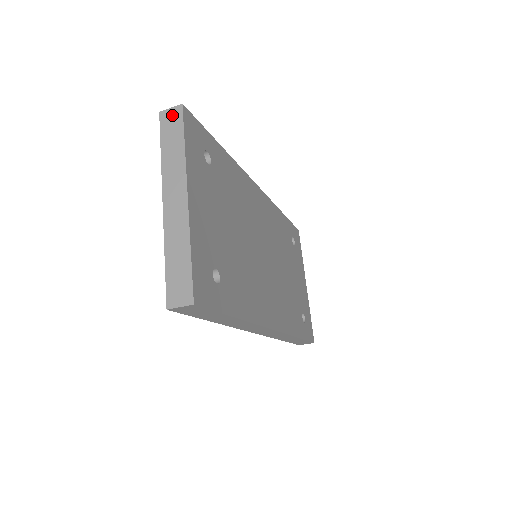
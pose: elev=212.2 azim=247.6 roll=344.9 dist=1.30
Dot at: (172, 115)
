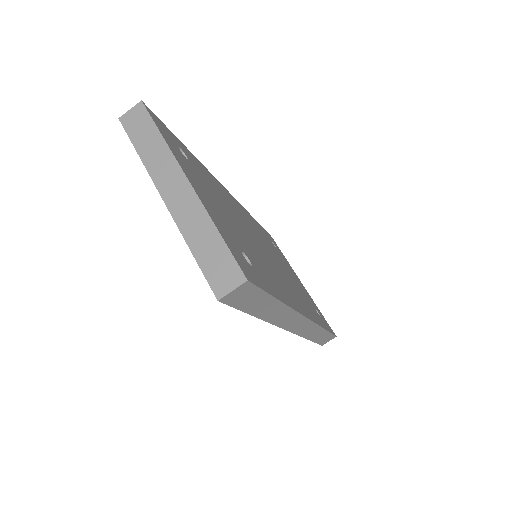
Dot at: (135, 115)
